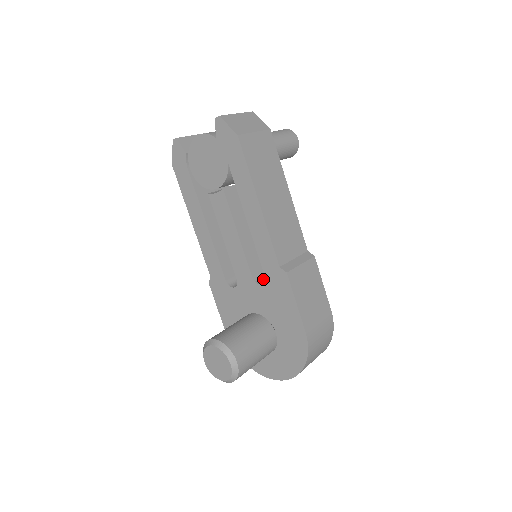
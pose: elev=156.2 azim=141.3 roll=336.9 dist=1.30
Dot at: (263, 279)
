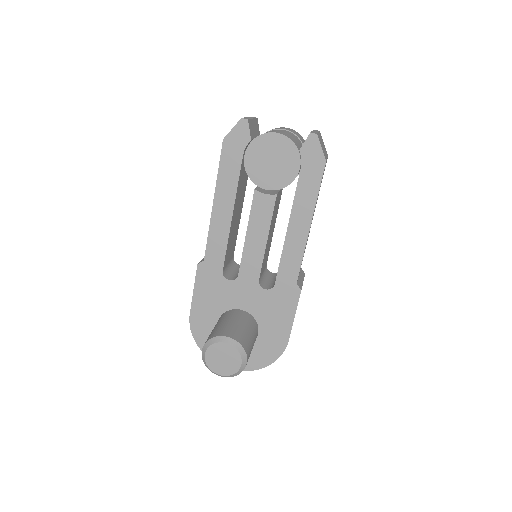
Dot at: (263, 282)
